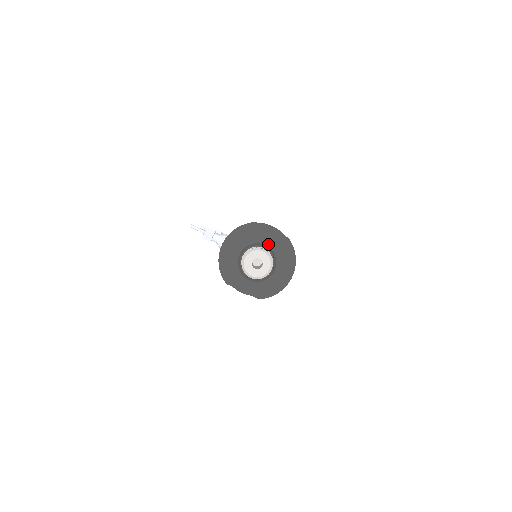
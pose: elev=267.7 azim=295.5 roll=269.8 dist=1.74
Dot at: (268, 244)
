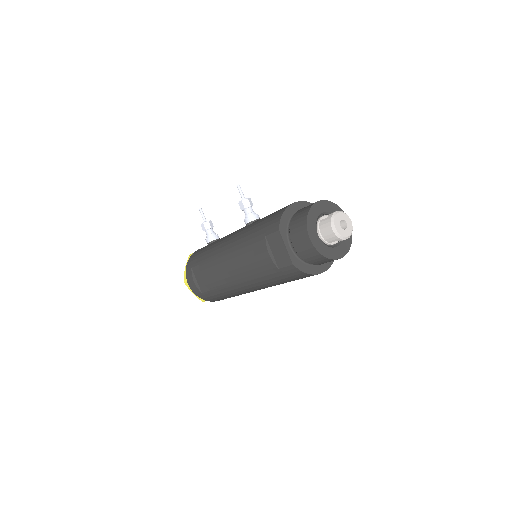
Dot at: occluded
